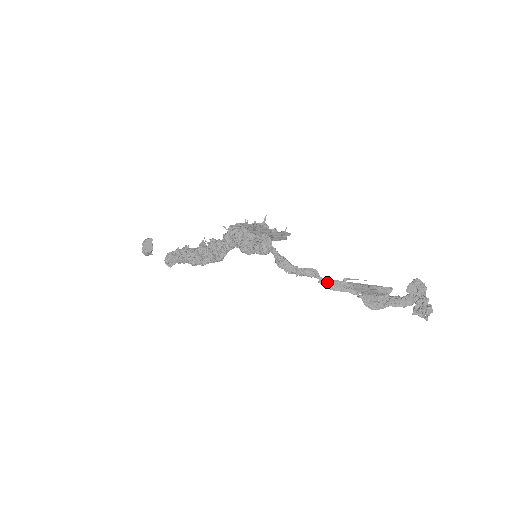
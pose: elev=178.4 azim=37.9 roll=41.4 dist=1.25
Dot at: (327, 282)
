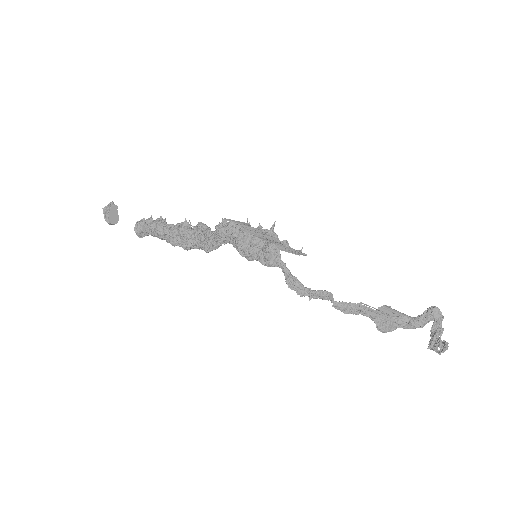
Dot at: (342, 306)
